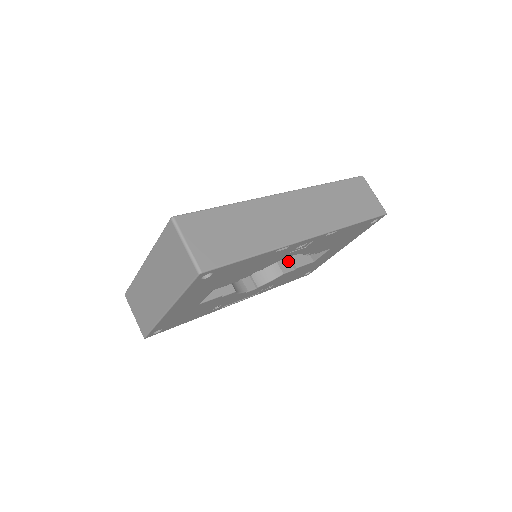
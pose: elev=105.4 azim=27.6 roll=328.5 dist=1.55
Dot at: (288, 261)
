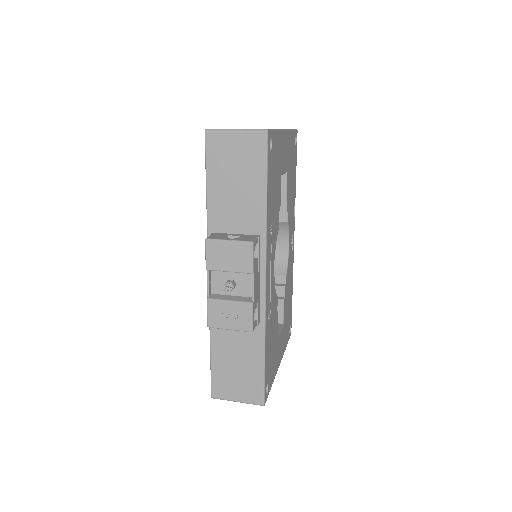
Dot at: occluded
